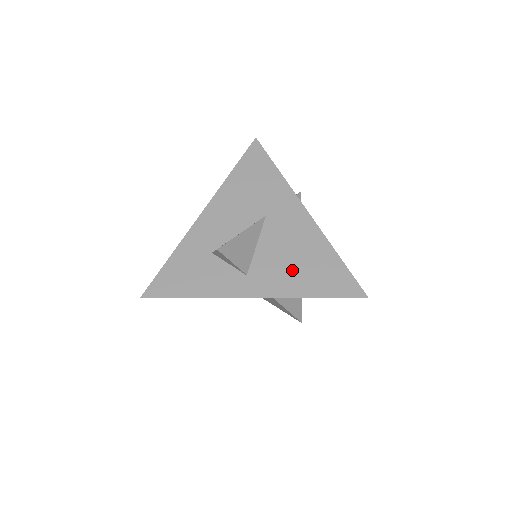
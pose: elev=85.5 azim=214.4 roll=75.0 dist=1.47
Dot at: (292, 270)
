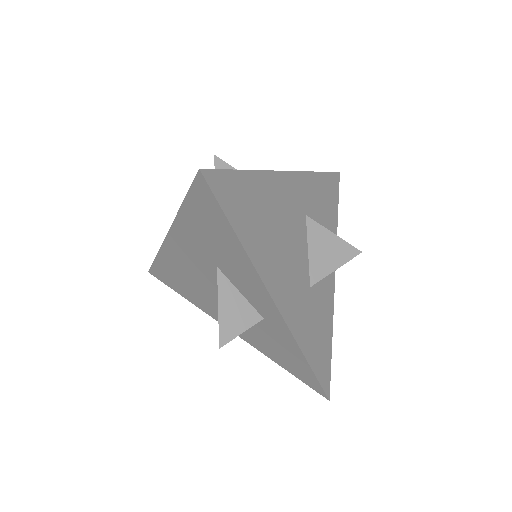
Dot at: occluded
